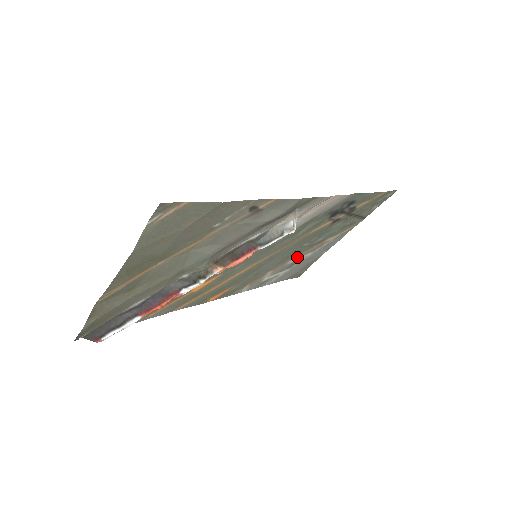
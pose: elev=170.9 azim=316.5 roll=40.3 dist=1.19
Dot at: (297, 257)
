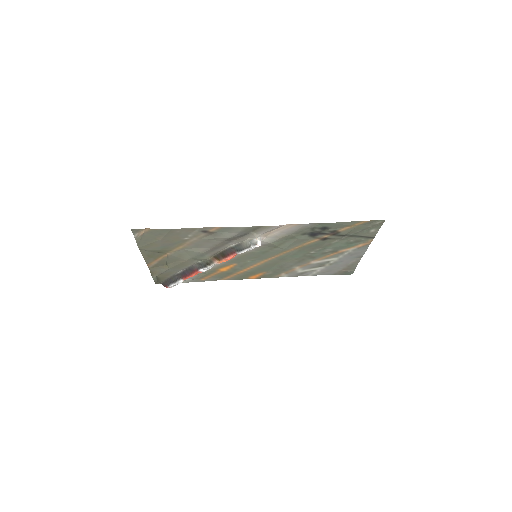
Dot at: (319, 260)
